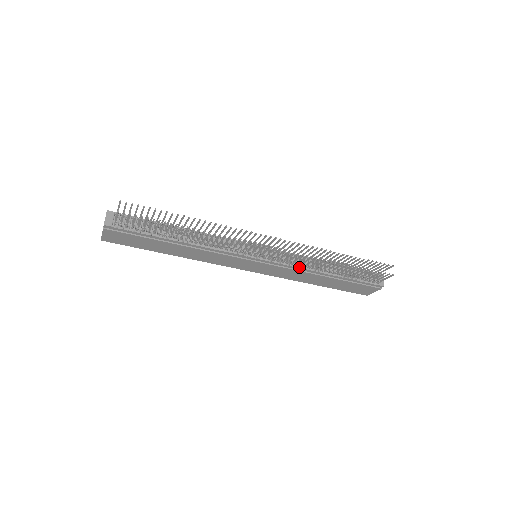
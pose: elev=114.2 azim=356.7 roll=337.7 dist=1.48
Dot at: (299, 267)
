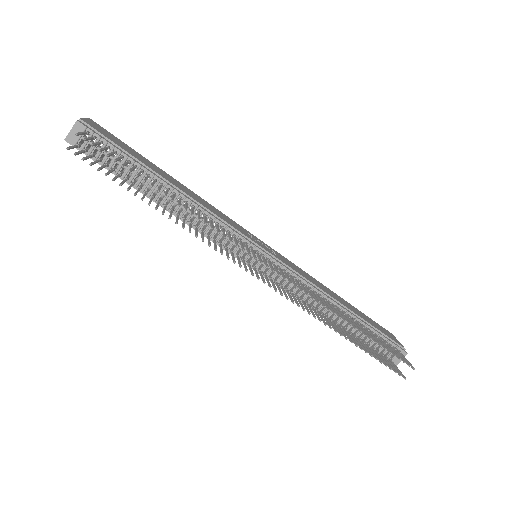
Dot at: occluded
